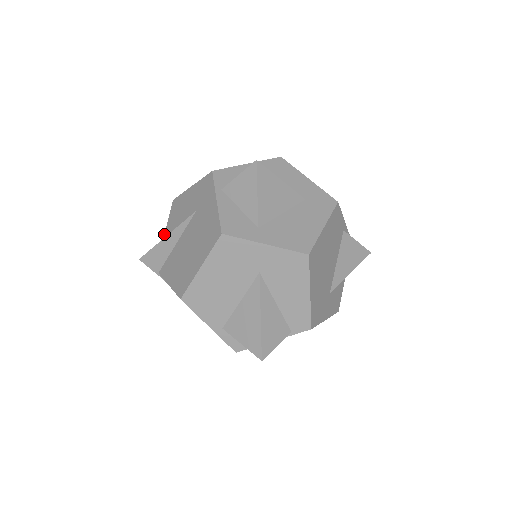
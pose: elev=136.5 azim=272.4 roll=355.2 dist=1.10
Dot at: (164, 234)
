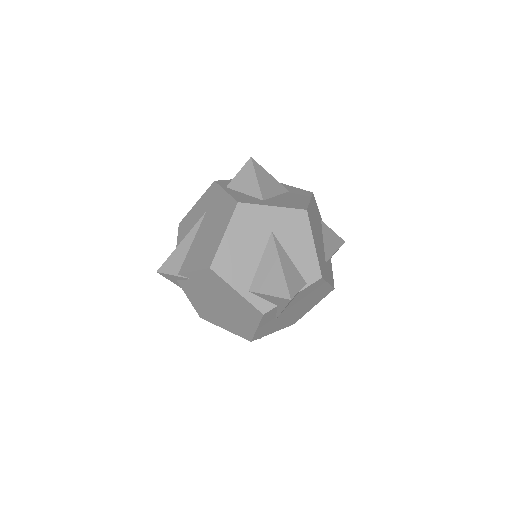
Dot at: occluded
